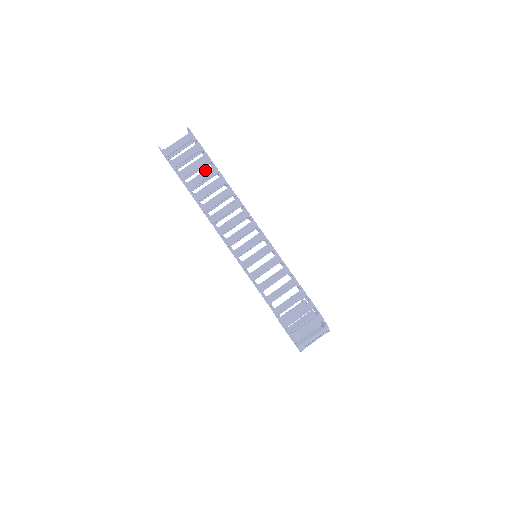
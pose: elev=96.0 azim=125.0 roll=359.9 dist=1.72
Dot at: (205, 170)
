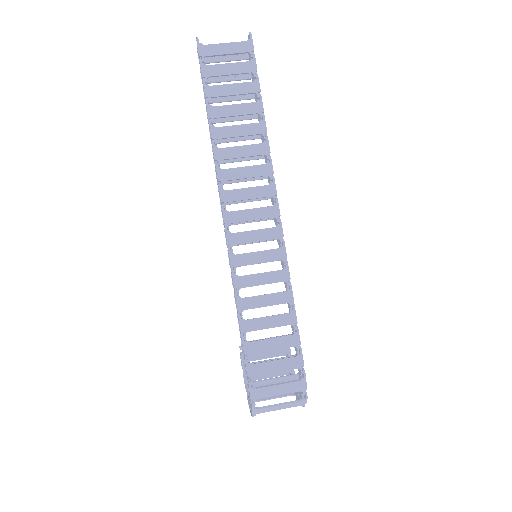
Dot at: (245, 103)
